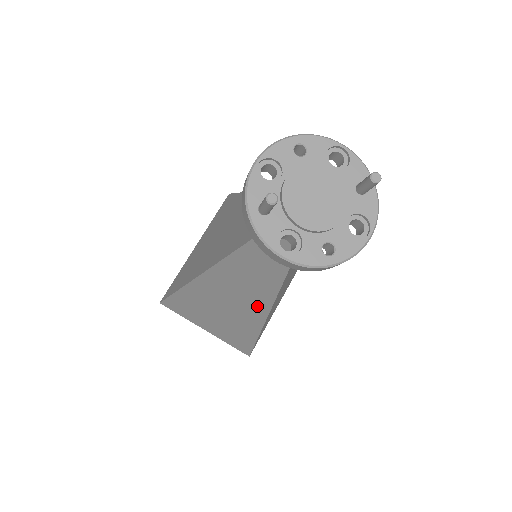
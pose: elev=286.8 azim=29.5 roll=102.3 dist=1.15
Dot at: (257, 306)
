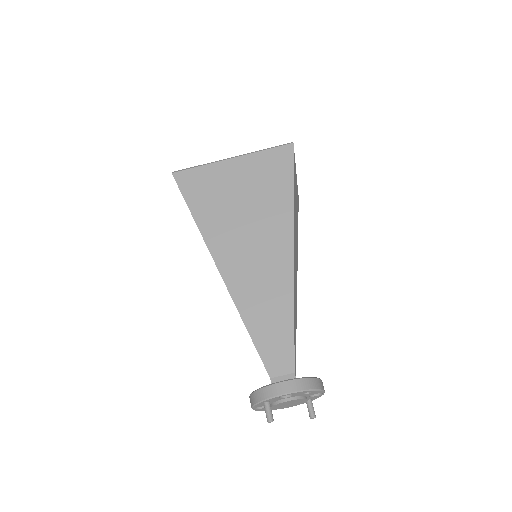
Dot at: occluded
